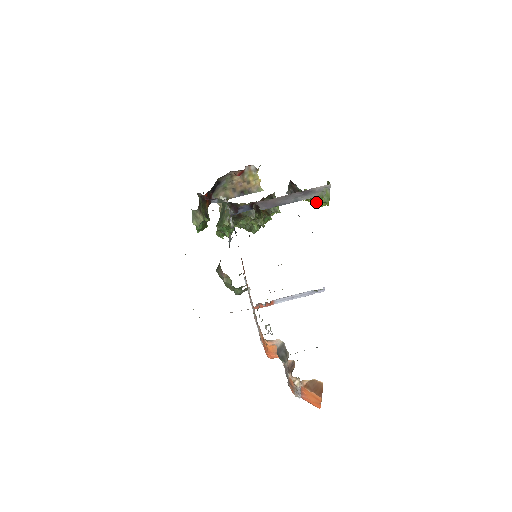
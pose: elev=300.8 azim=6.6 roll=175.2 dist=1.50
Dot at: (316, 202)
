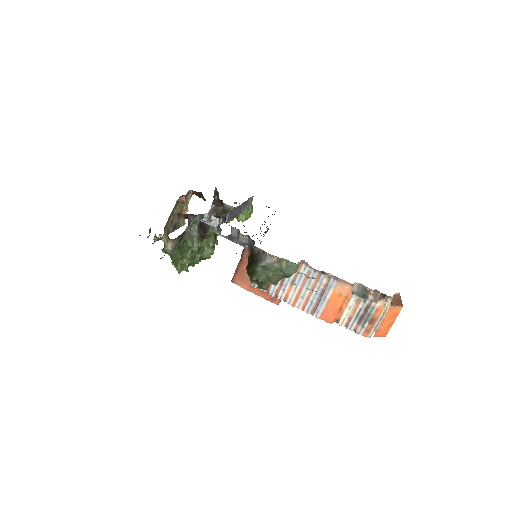
Dot at: (245, 215)
